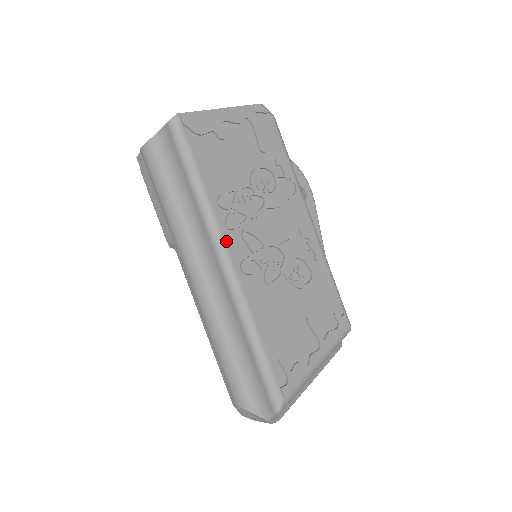
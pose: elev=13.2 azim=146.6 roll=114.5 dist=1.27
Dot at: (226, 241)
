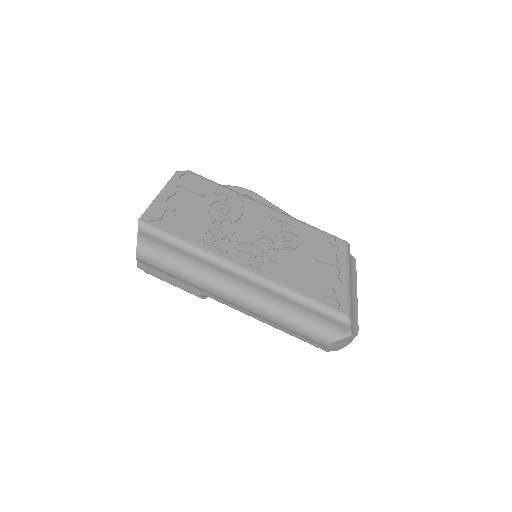
Dot at: (230, 260)
